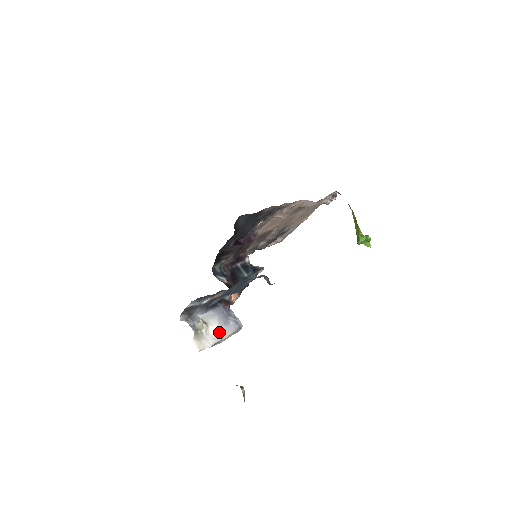
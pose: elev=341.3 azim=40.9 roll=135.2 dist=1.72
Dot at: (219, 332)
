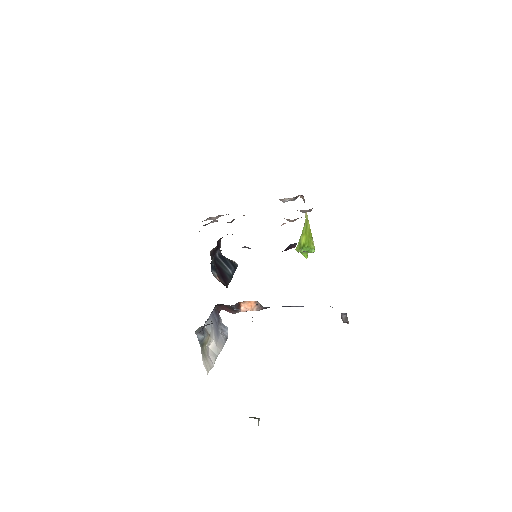
Dot at: (216, 346)
